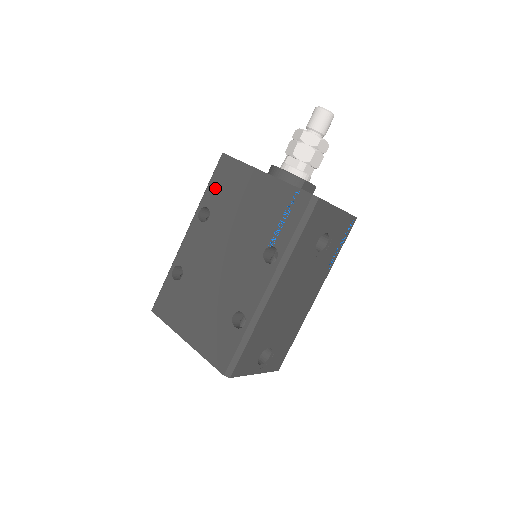
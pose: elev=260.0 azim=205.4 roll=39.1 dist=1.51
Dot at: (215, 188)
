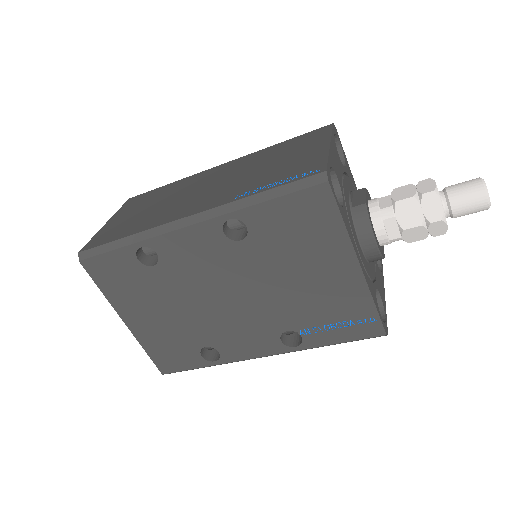
Dot at: (278, 216)
